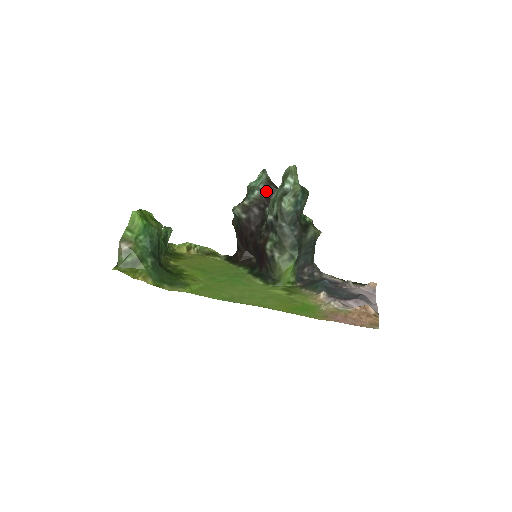
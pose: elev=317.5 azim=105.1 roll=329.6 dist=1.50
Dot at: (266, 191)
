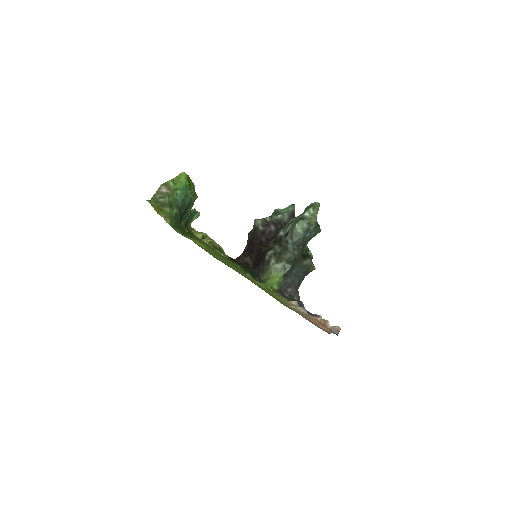
Dot at: (287, 219)
